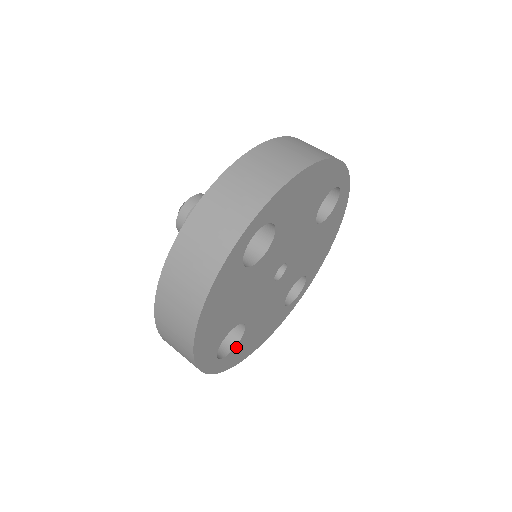
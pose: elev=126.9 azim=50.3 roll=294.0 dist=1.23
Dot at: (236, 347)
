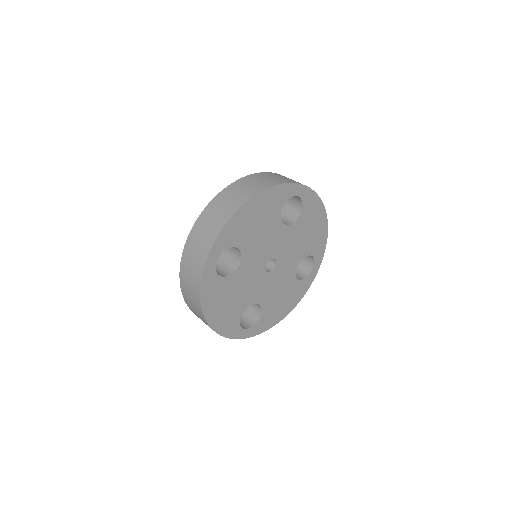
Dot at: (220, 279)
